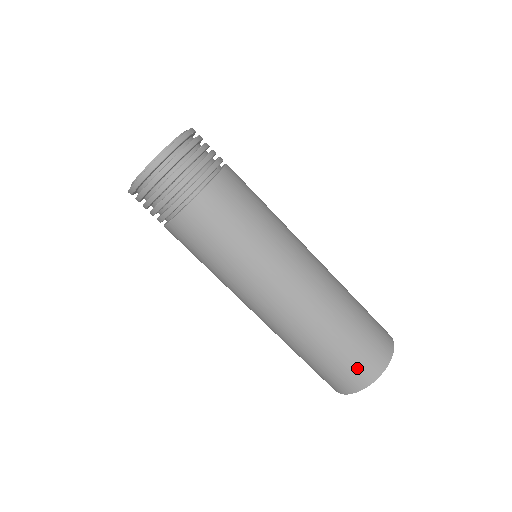
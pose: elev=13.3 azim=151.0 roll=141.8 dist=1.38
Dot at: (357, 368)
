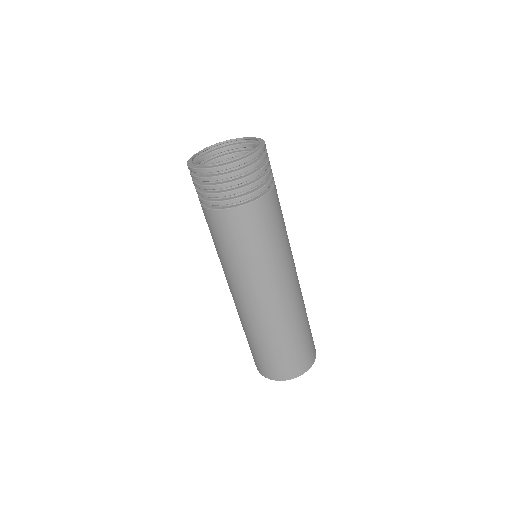
Dot at: (307, 354)
